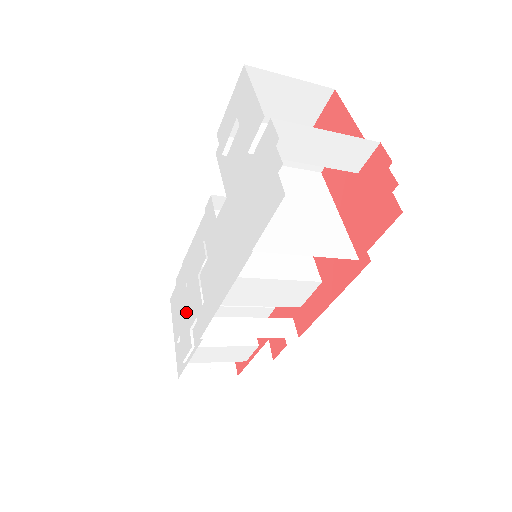
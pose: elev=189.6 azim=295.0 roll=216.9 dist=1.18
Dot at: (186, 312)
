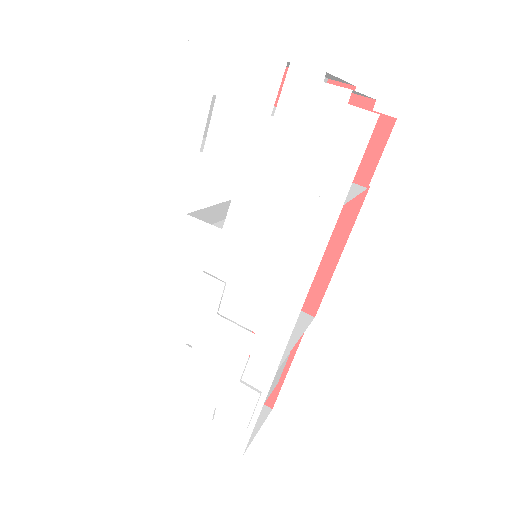
Dot at: (214, 372)
